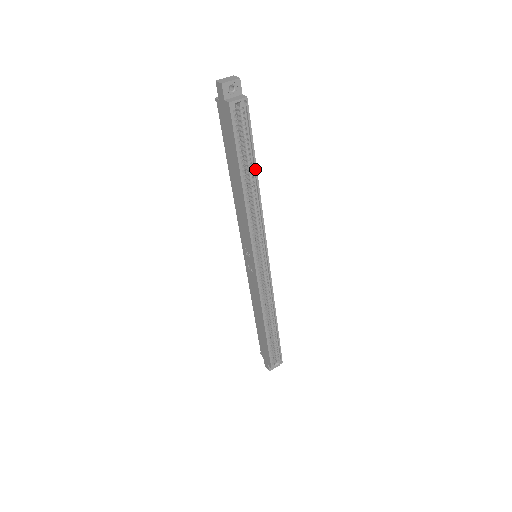
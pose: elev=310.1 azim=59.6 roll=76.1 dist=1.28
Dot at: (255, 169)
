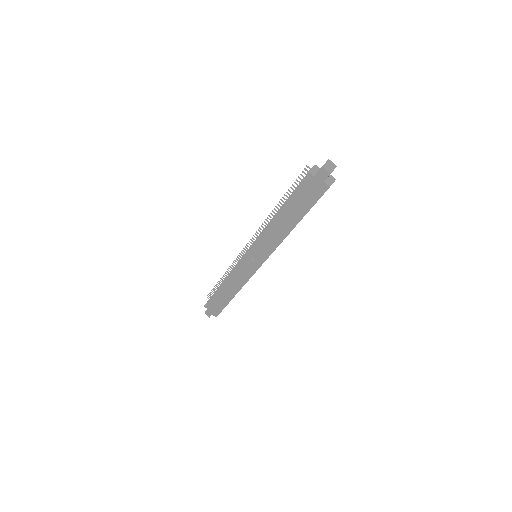
Dot at: occluded
